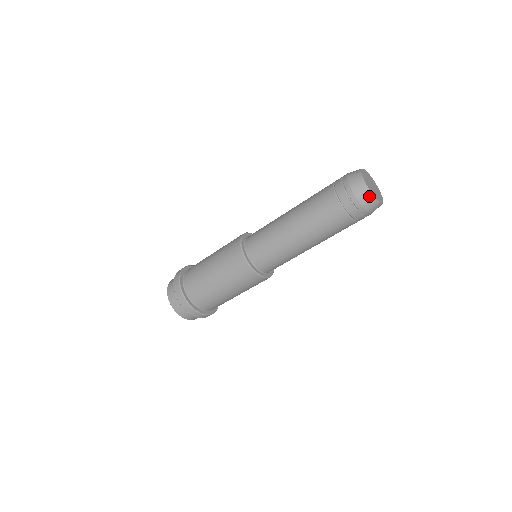
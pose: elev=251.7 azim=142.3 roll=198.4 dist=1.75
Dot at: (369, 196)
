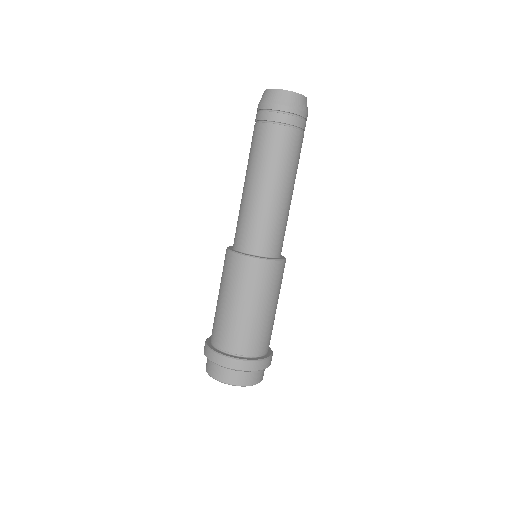
Dot at: (289, 95)
